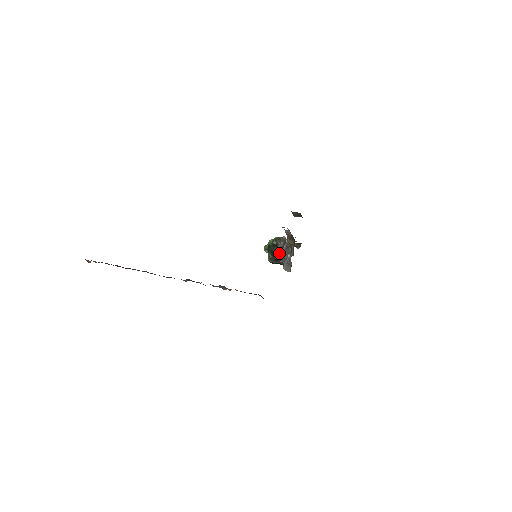
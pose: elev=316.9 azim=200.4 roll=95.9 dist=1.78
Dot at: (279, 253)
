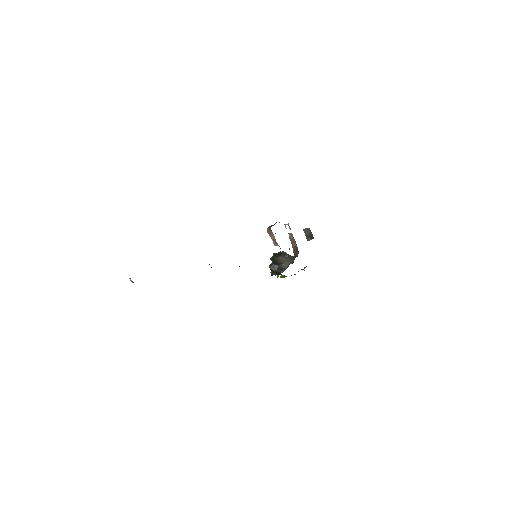
Dot at: (269, 232)
